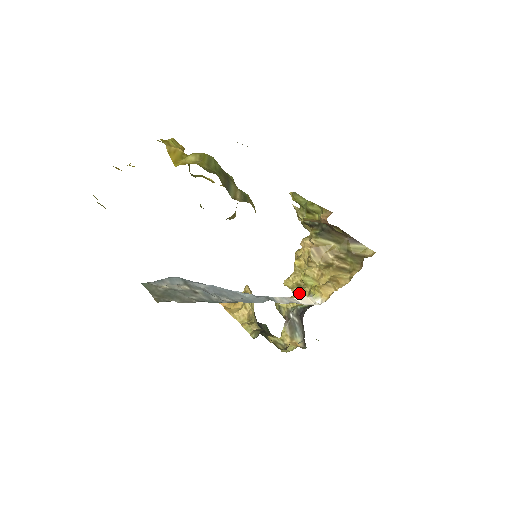
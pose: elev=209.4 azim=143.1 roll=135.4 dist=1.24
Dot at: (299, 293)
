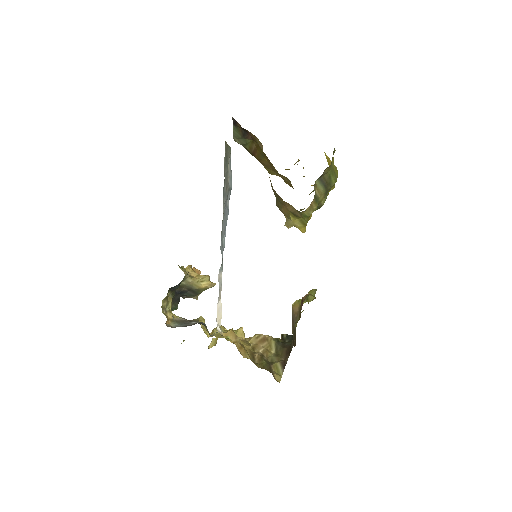
Dot at: (215, 333)
